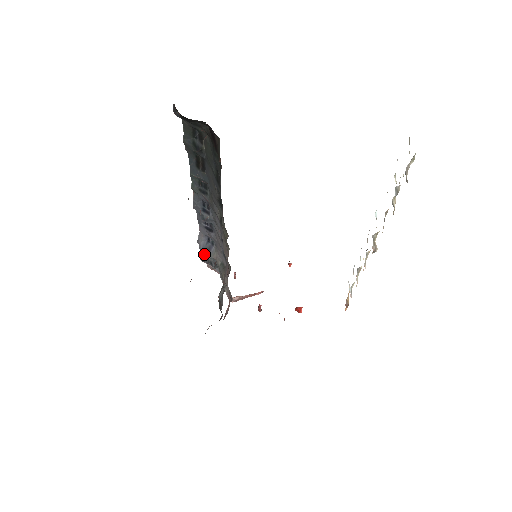
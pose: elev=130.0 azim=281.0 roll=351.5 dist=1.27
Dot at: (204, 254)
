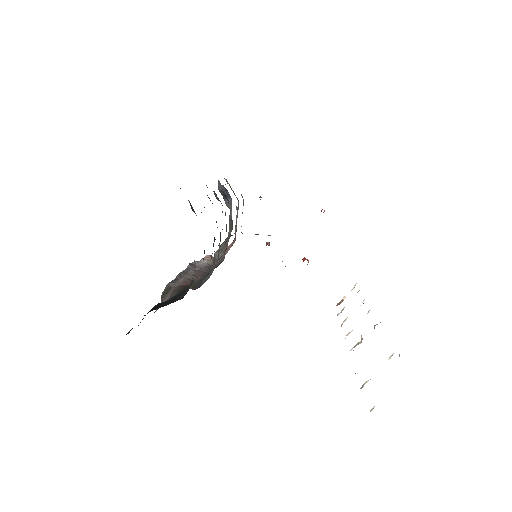
Dot at: (222, 194)
